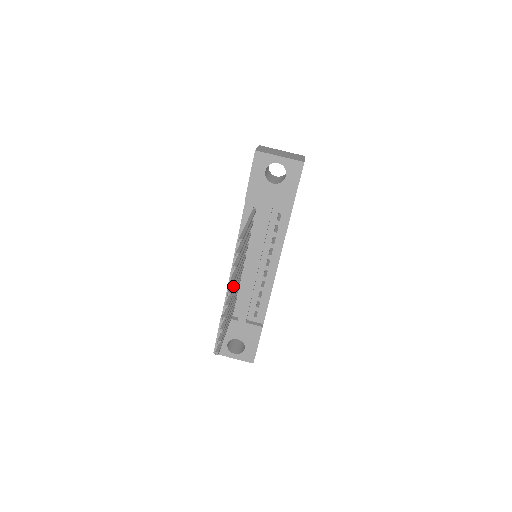
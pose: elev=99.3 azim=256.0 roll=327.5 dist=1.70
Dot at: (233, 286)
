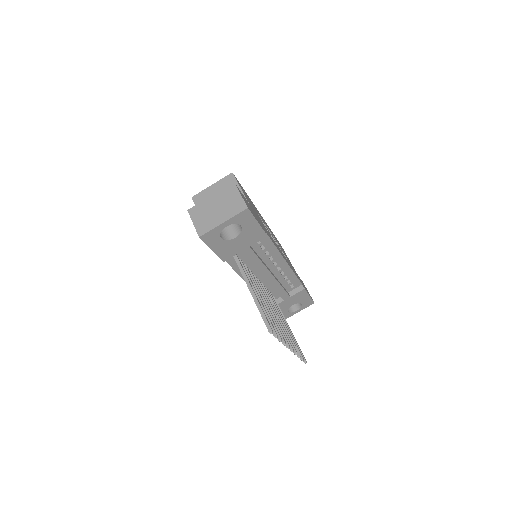
Dot at: (283, 335)
